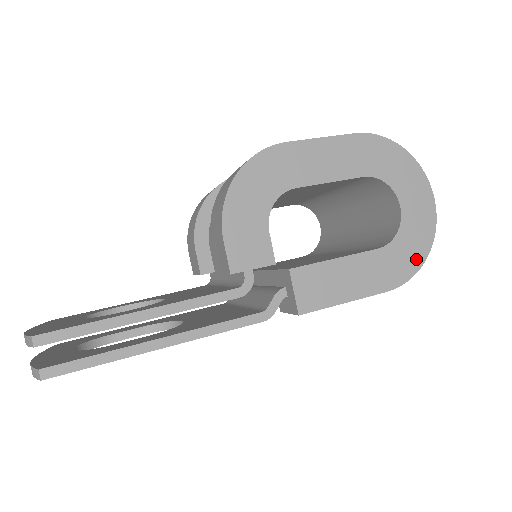
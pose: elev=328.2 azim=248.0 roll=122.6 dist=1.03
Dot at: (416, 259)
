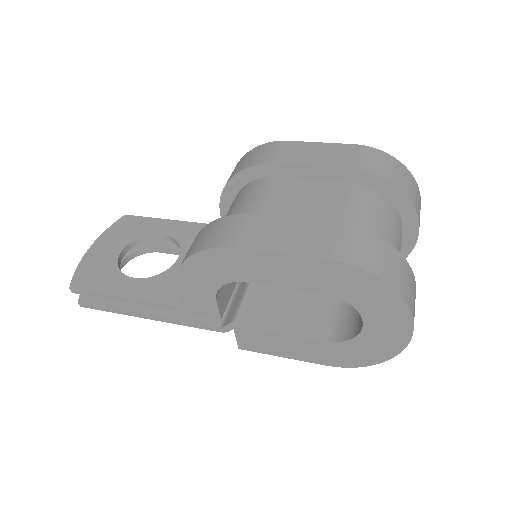
Dot at: (366, 360)
